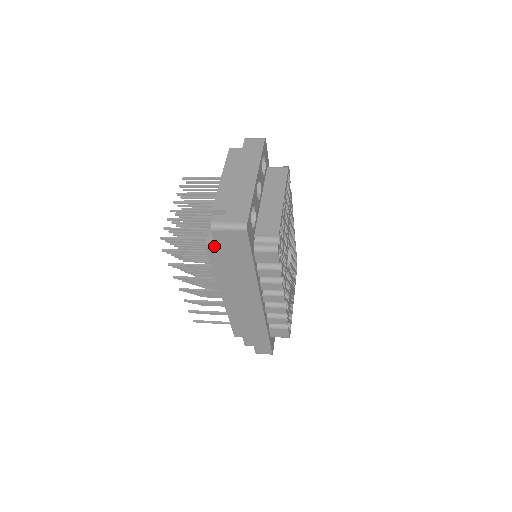
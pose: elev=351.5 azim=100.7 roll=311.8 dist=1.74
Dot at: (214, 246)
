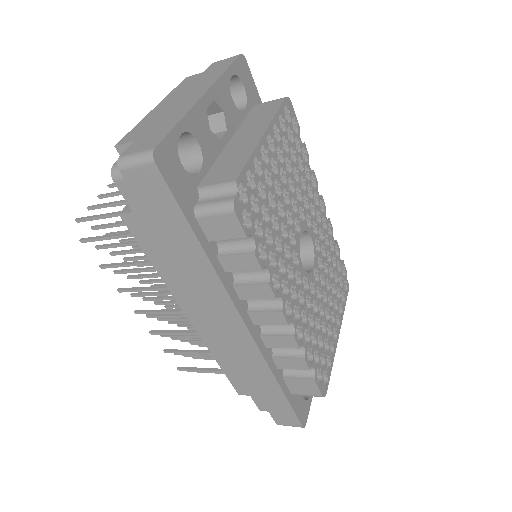
Dot at: (132, 215)
